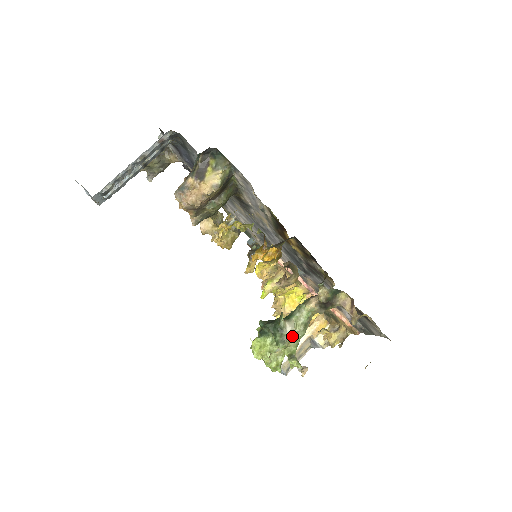
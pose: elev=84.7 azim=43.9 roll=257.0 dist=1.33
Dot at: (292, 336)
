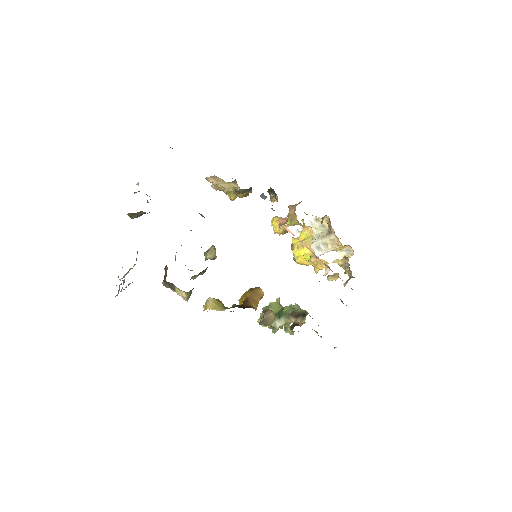
Dot at: occluded
